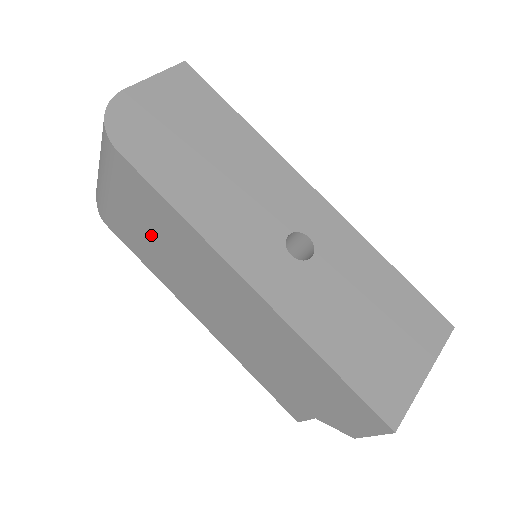
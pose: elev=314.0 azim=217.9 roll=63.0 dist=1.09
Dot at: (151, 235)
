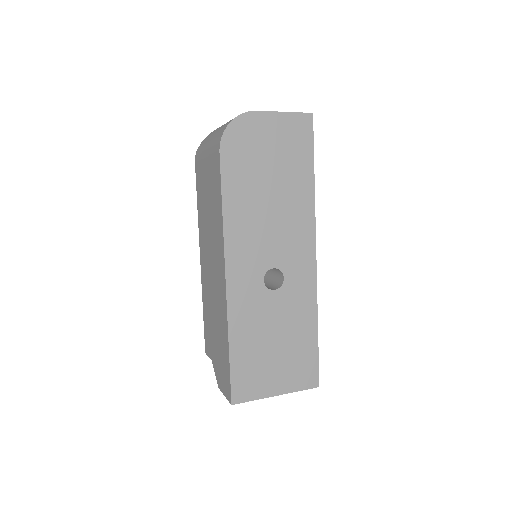
Dot at: (208, 199)
